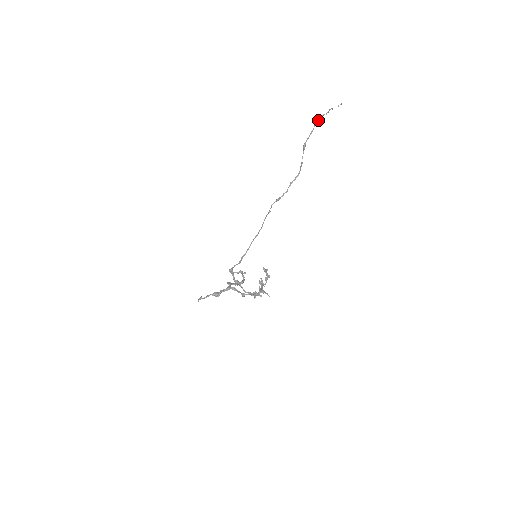
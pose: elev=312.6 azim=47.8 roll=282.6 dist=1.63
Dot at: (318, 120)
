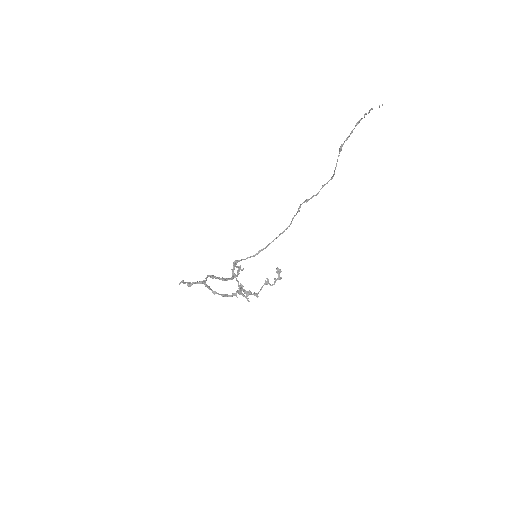
Dot at: (360, 119)
